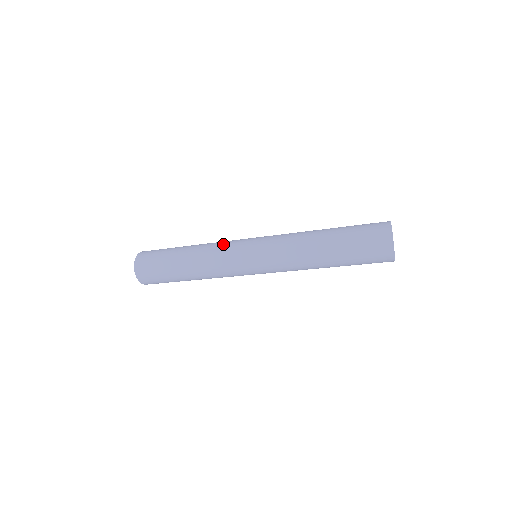
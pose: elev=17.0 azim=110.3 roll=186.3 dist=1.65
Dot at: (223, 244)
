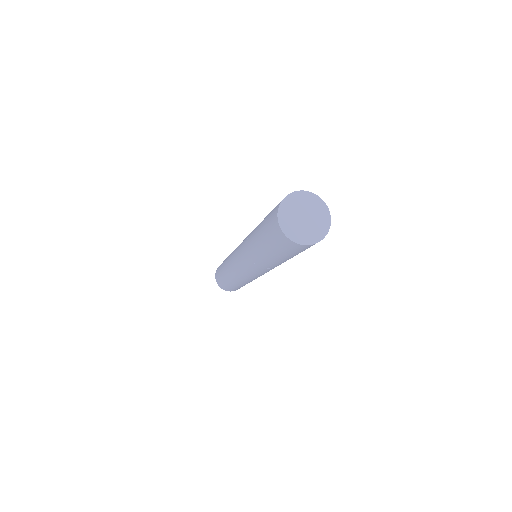
Dot at: occluded
